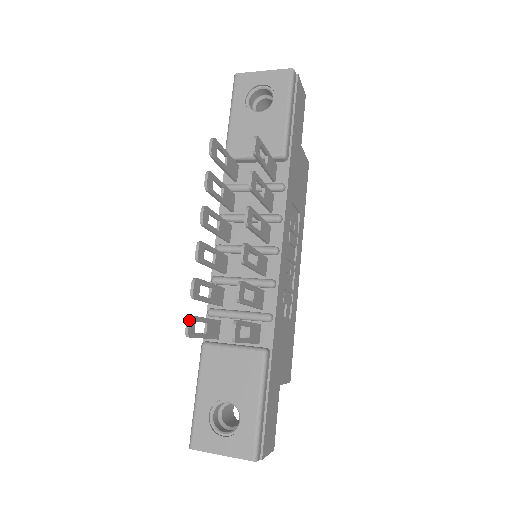
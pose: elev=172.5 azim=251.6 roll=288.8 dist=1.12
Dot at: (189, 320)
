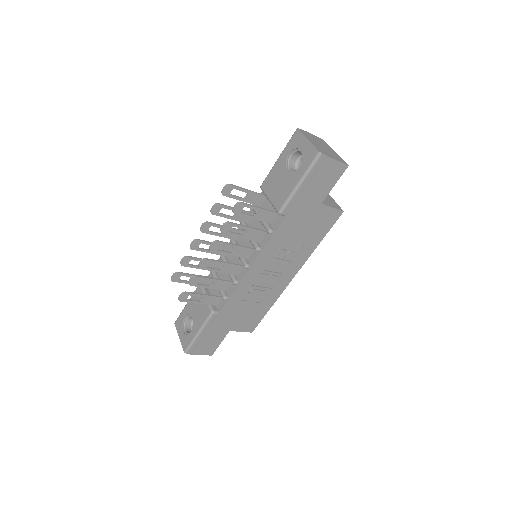
Dot at: (174, 274)
